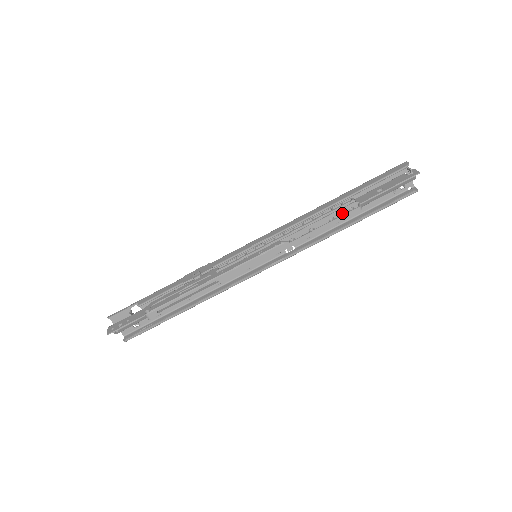
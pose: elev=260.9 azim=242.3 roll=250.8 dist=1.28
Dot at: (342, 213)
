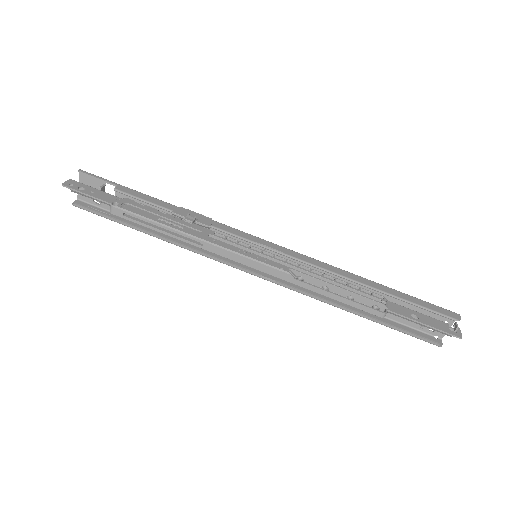
Dot at: (365, 302)
